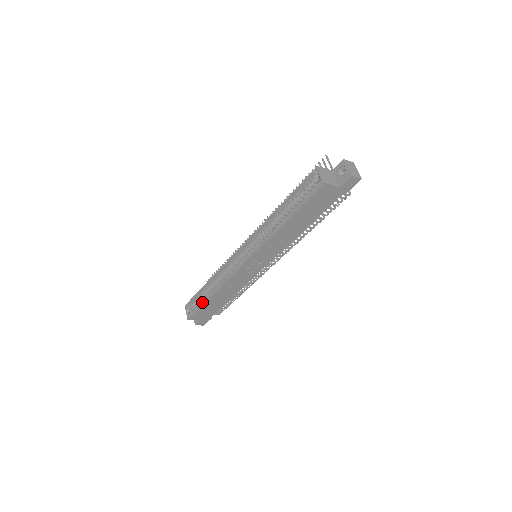
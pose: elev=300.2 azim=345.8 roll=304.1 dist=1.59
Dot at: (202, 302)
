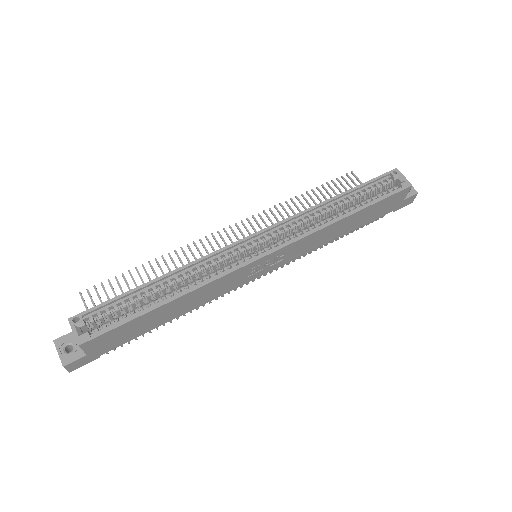
Dot at: (135, 312)
